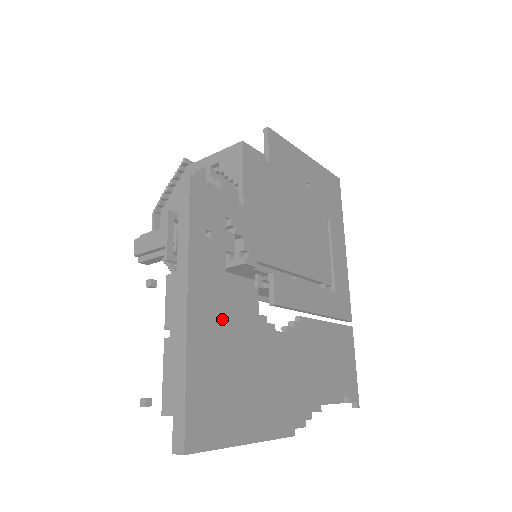
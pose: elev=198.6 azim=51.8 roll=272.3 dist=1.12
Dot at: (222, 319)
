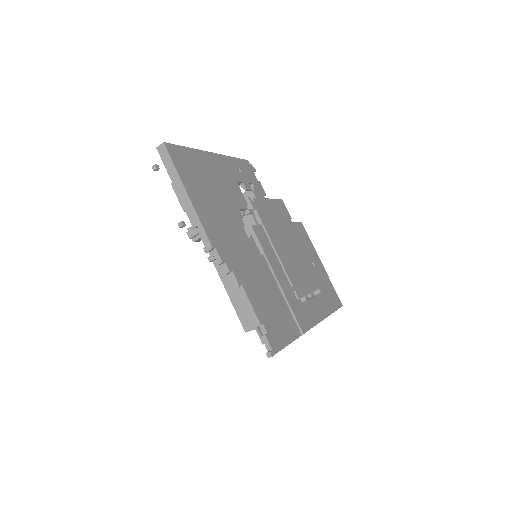
Dot at: (221, 177)
